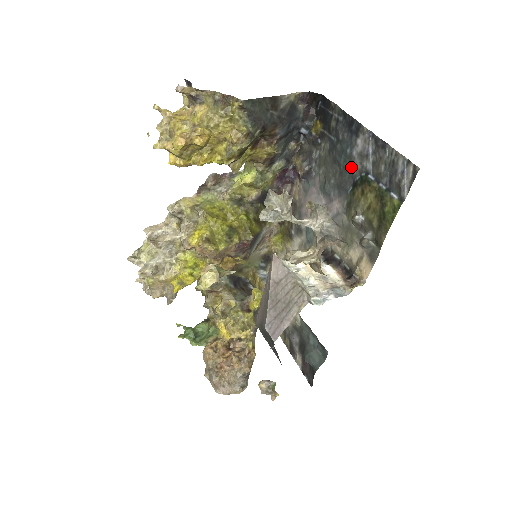
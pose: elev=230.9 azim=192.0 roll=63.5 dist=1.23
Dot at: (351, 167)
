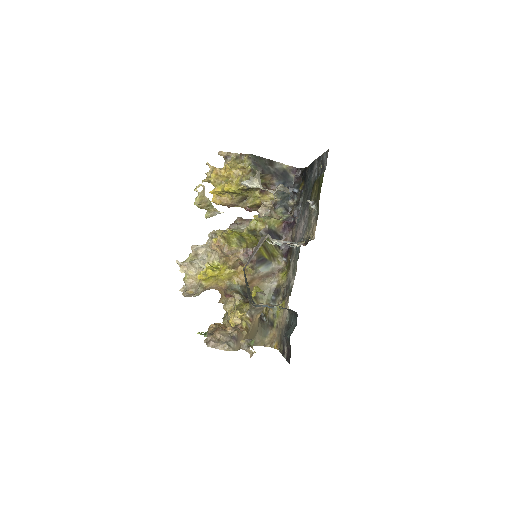
Dot at: occluded
